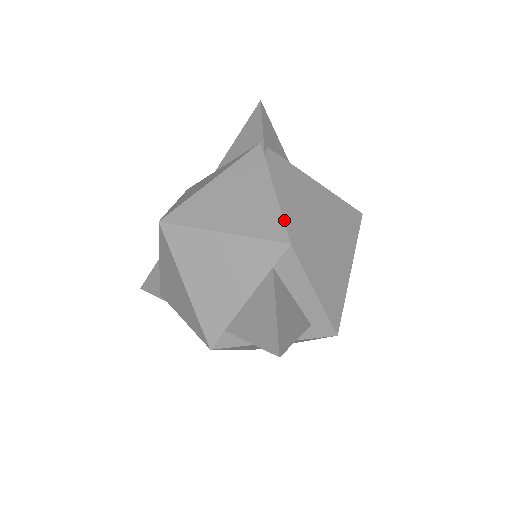
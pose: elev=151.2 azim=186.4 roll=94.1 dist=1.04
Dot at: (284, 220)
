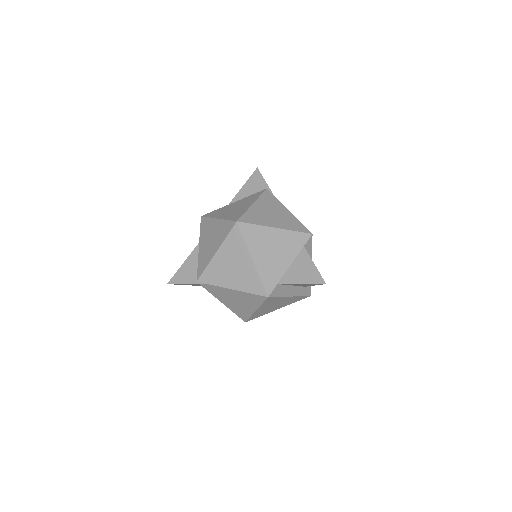
Dot at: occluded
